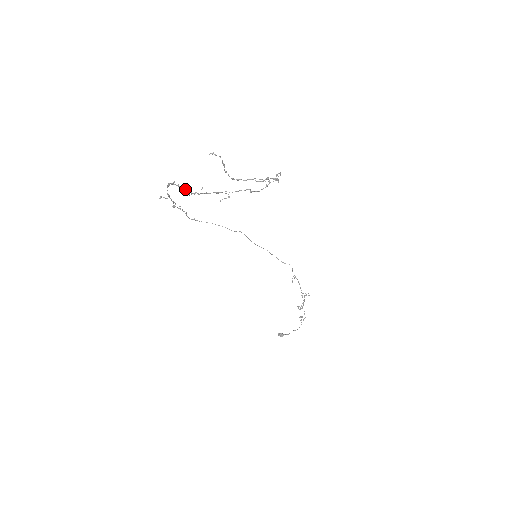
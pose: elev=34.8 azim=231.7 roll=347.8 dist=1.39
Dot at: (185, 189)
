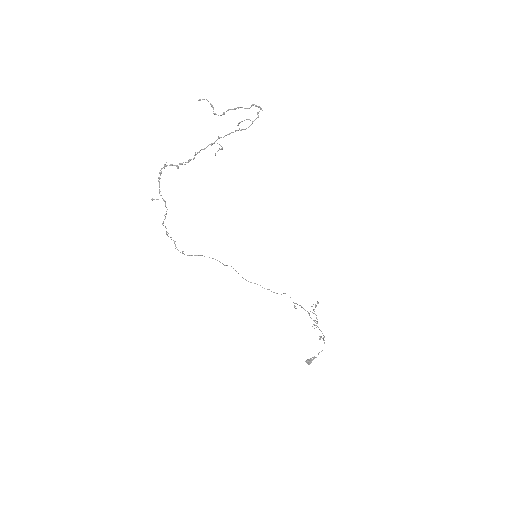
Dot at: occluded
